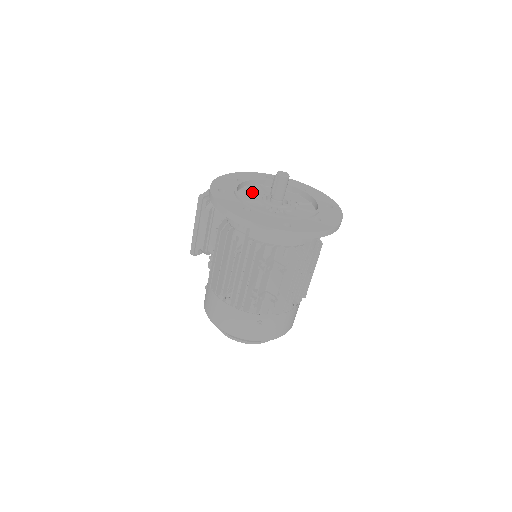
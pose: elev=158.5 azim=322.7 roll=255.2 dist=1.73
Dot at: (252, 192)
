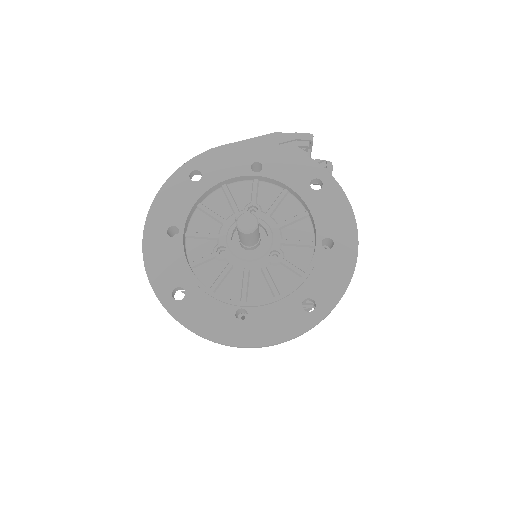
Dot at: (250, 197)
